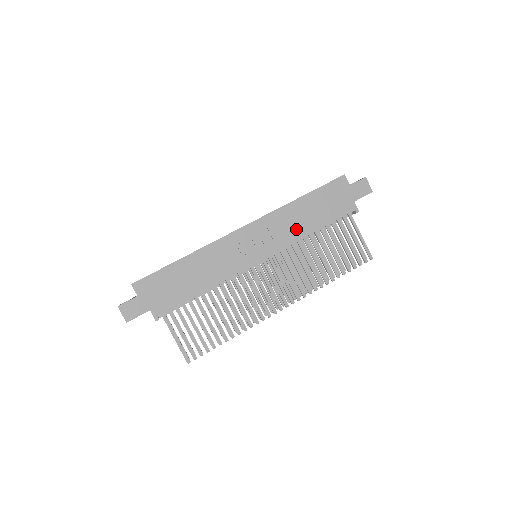
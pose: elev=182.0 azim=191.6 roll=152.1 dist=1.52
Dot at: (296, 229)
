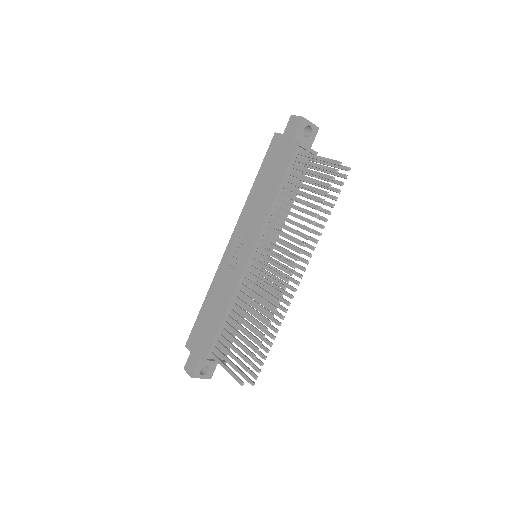
Dot at: (262, 207)
